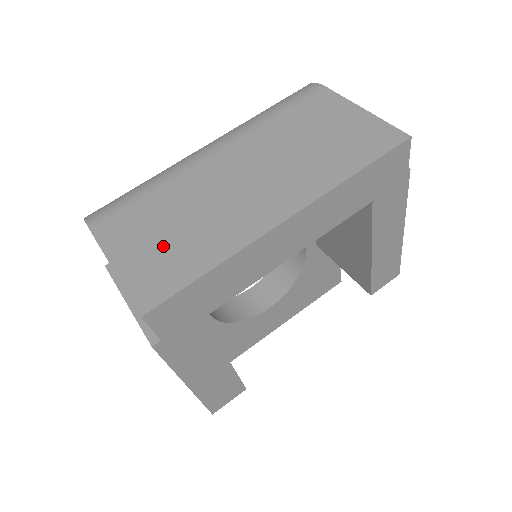
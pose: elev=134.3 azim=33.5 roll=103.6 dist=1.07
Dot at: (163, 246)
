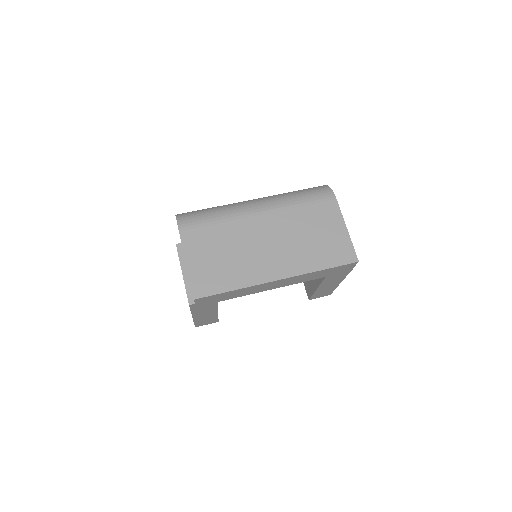
Dot at: (215, 264)
